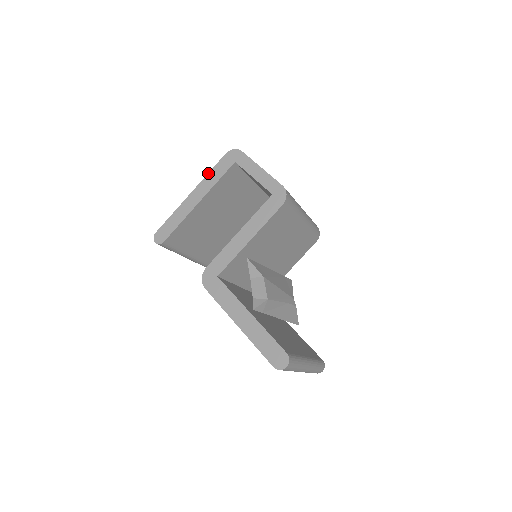
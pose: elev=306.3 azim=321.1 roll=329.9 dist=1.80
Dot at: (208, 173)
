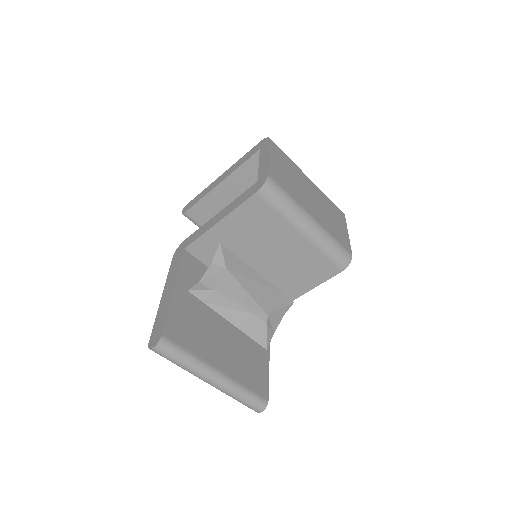
Dot at: (241, 158)
